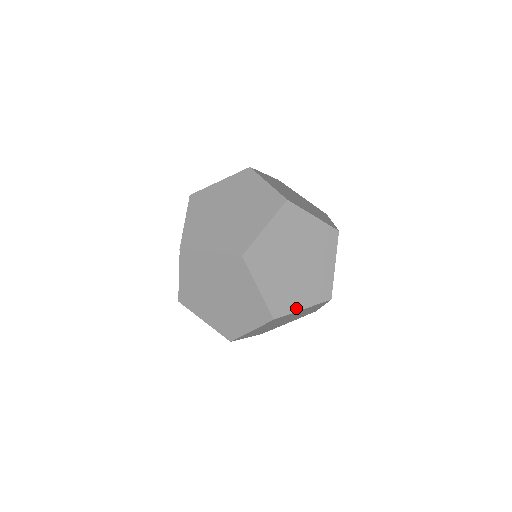
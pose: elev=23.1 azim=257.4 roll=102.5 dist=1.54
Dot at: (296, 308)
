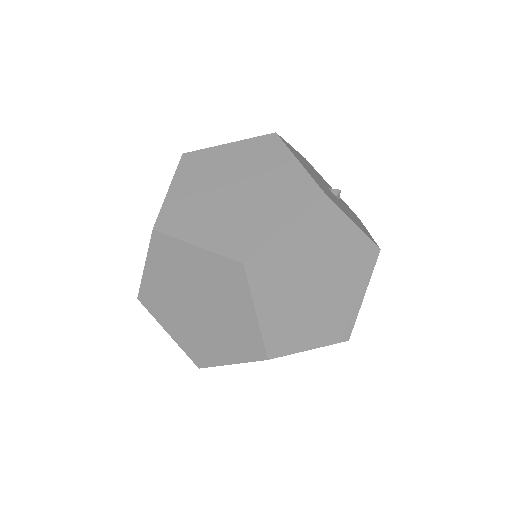
Dot at: (271, 233)
